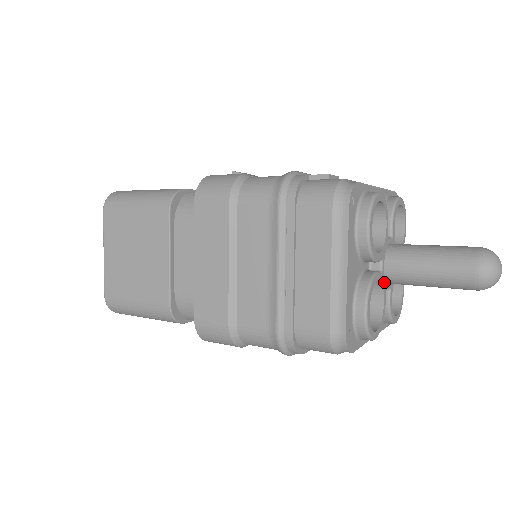
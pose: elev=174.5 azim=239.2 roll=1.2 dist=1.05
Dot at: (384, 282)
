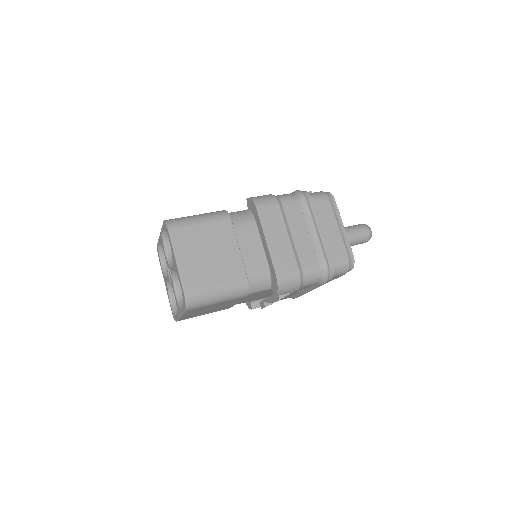
Dot at: occluded
